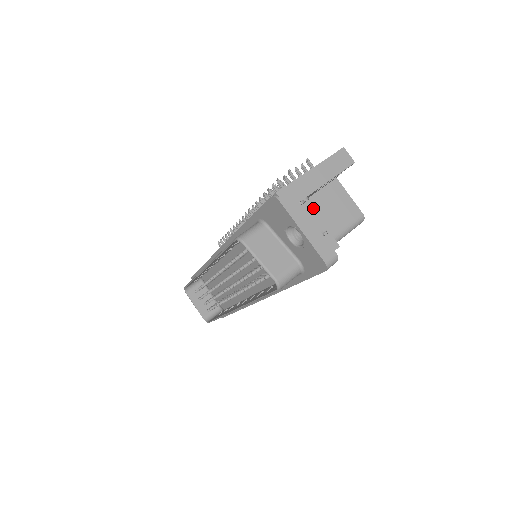
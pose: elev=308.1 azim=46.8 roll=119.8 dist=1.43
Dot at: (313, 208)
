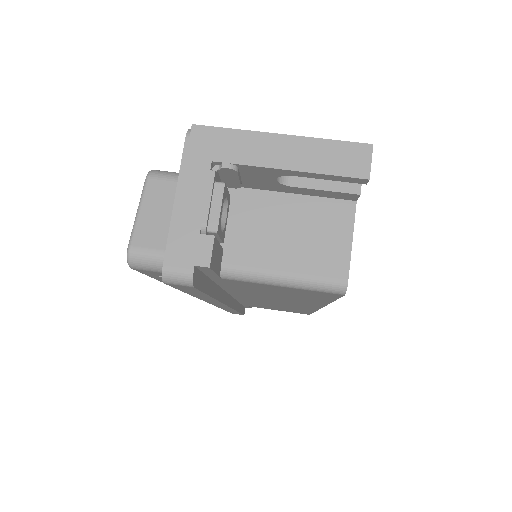
Dot at: (274, 210)
